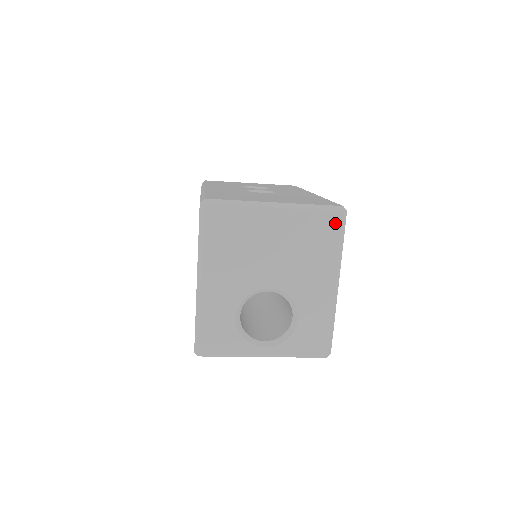
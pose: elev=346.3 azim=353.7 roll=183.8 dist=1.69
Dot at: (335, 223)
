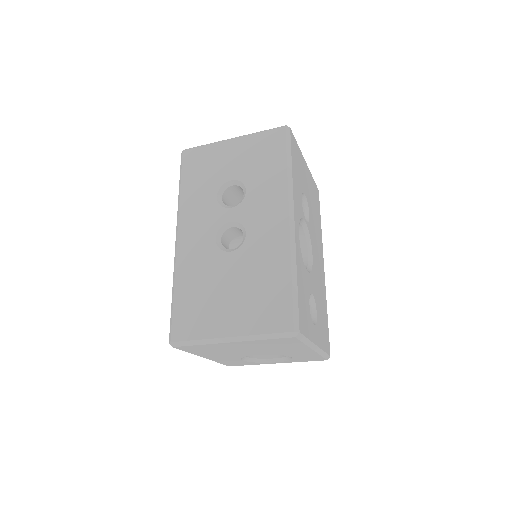
Dot at: (291, 340)
